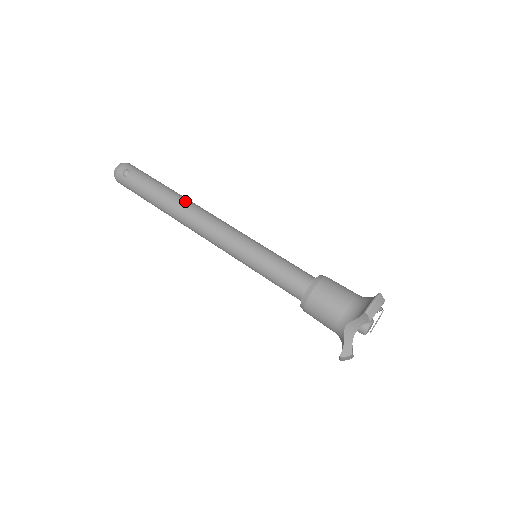
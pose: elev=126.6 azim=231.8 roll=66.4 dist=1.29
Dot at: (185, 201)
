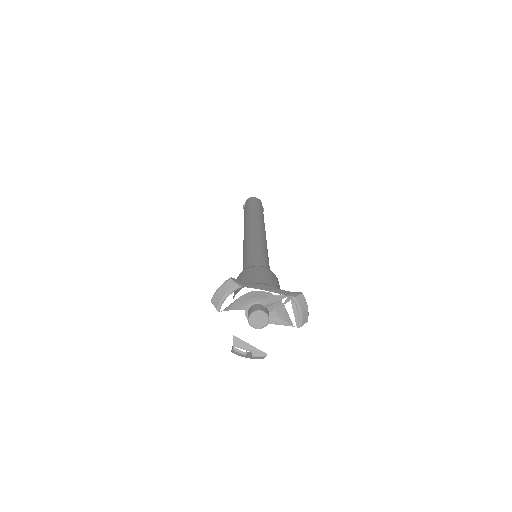
Dot at: (248, 218)
